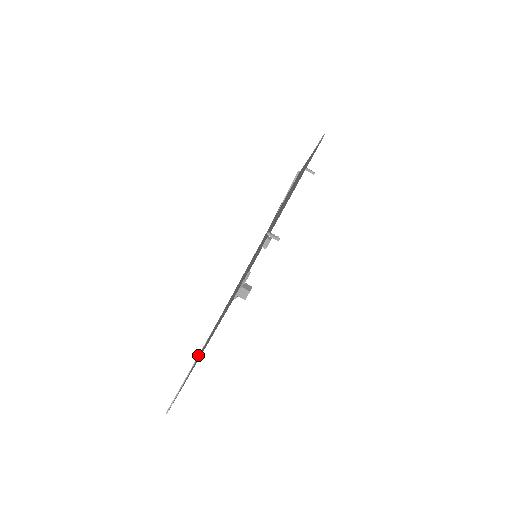
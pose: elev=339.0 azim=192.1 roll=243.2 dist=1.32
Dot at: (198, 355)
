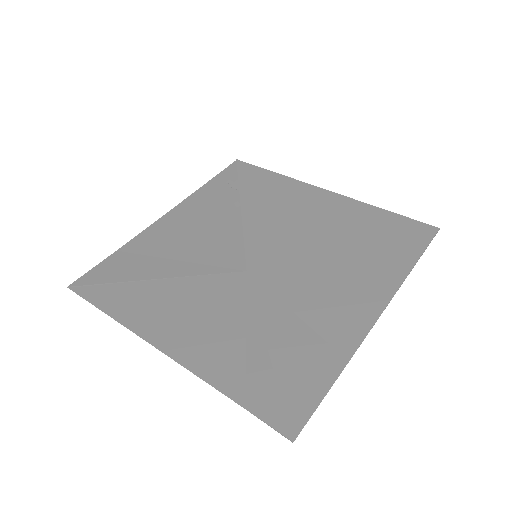
Dot at: (130, 281)
